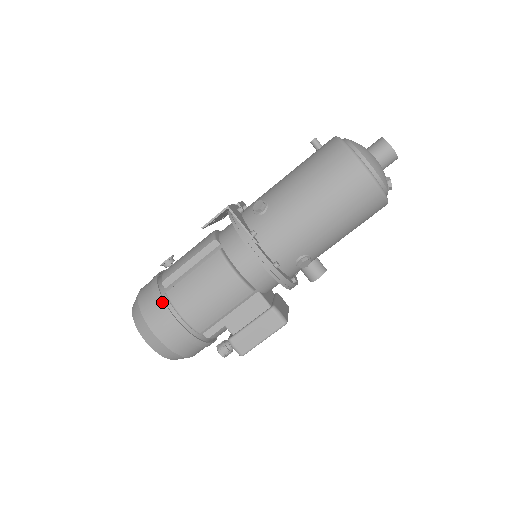
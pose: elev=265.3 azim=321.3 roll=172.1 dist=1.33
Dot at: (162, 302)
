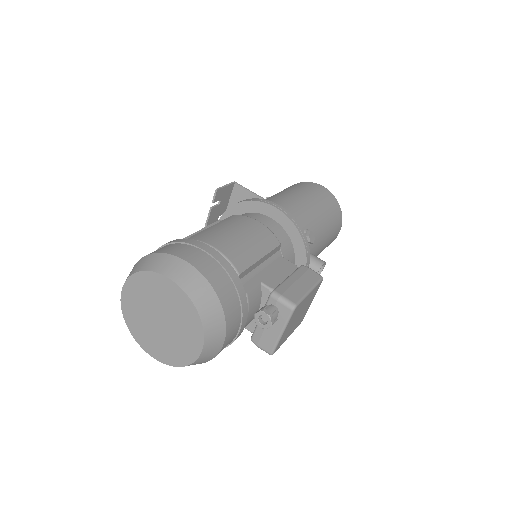
Dot at: (187, 239)
